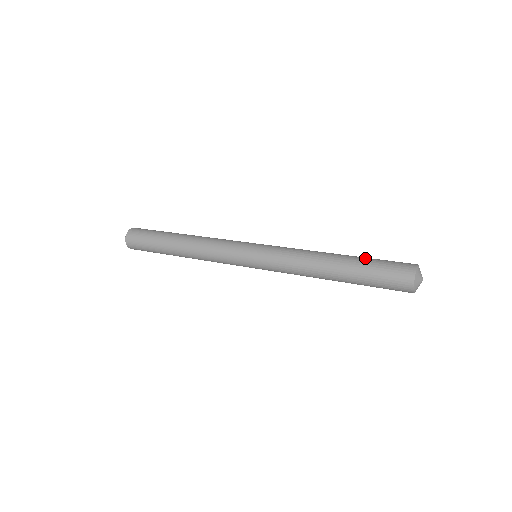
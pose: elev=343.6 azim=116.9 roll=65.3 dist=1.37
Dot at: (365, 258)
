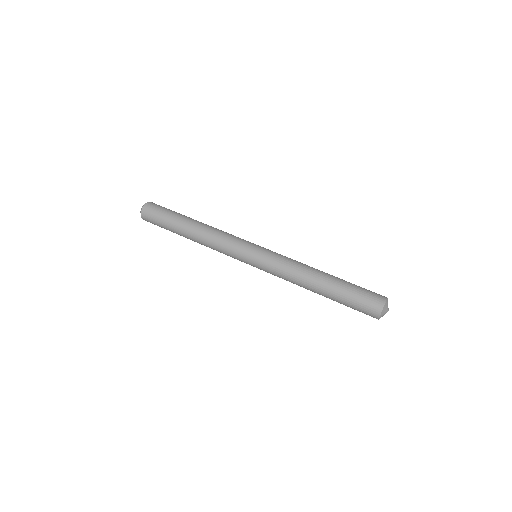
Dot at: occluded
